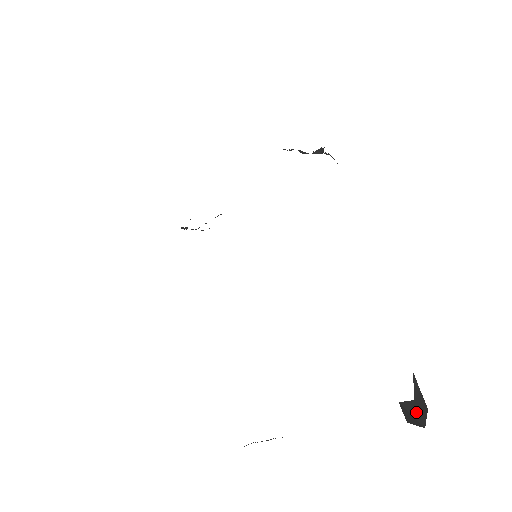
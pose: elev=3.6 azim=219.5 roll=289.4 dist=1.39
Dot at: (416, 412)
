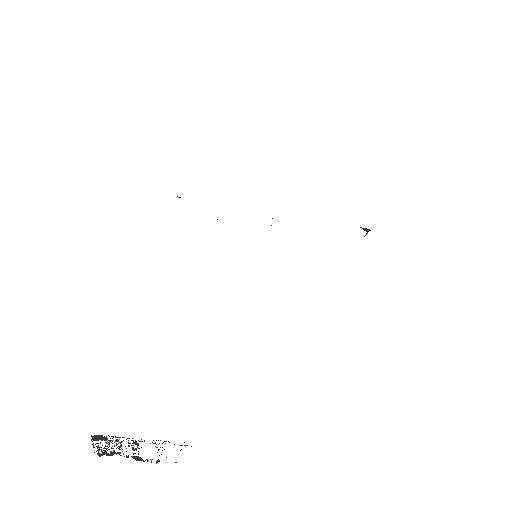
Dot at: occluded
